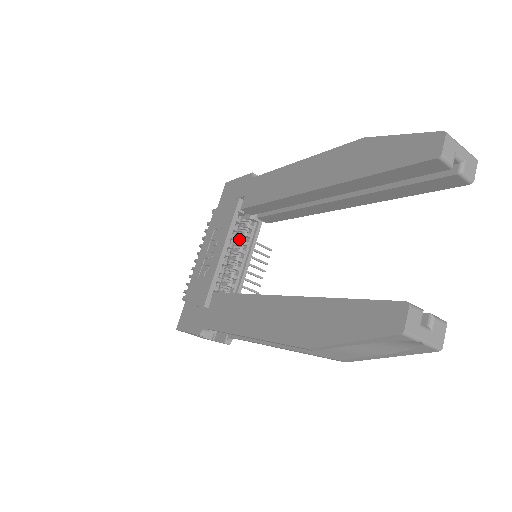
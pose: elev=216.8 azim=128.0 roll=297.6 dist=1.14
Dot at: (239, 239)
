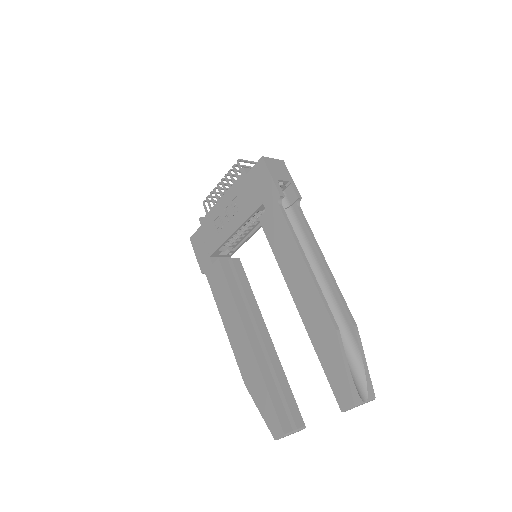
Dot at: (254, 216)
